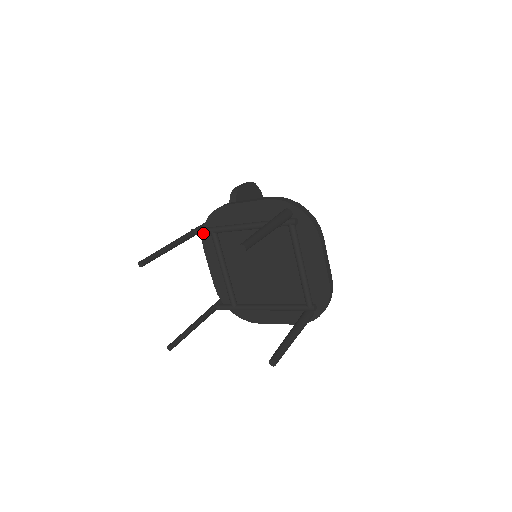
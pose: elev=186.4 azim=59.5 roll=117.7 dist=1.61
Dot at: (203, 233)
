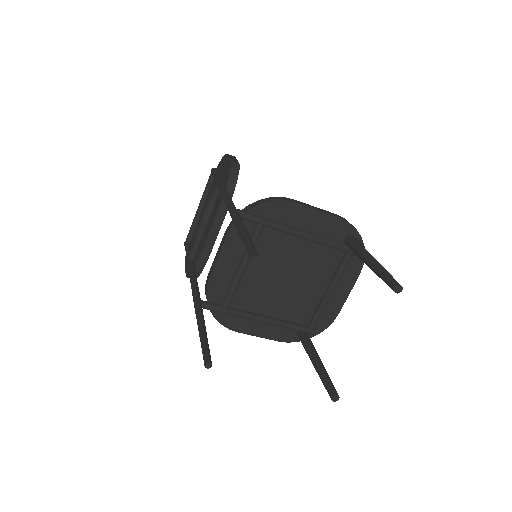
Dot at: (250, 220)
